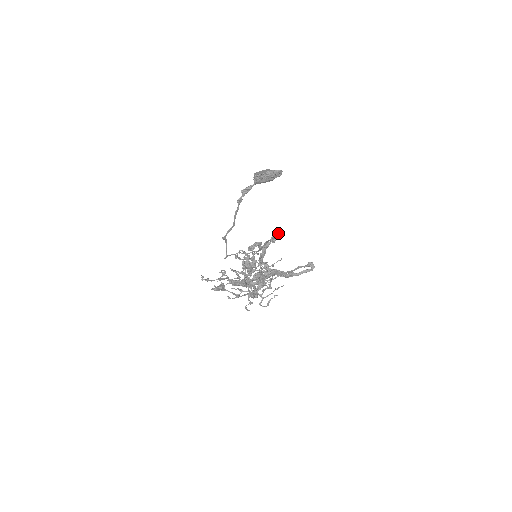
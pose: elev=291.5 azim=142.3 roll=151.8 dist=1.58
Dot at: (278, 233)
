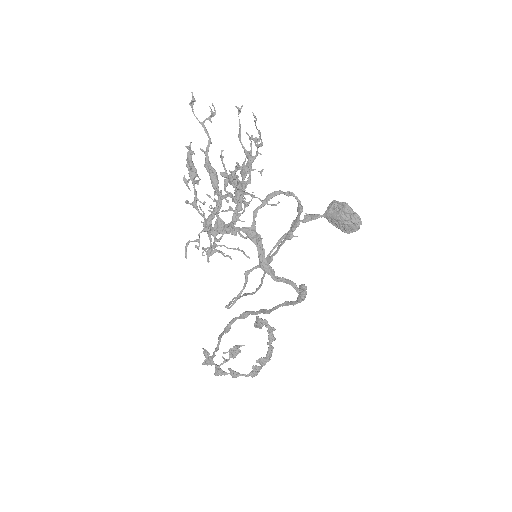
Dot at: (300, 202)
